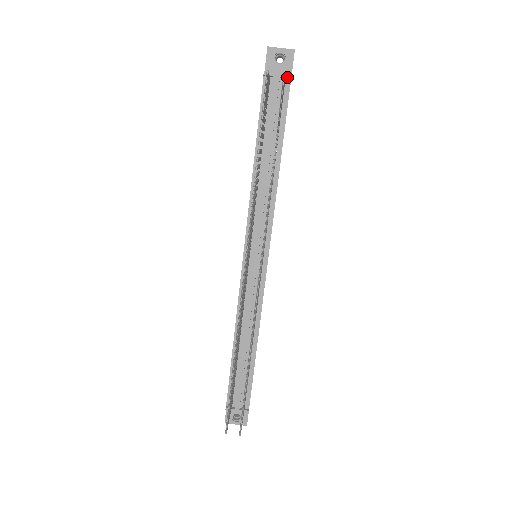
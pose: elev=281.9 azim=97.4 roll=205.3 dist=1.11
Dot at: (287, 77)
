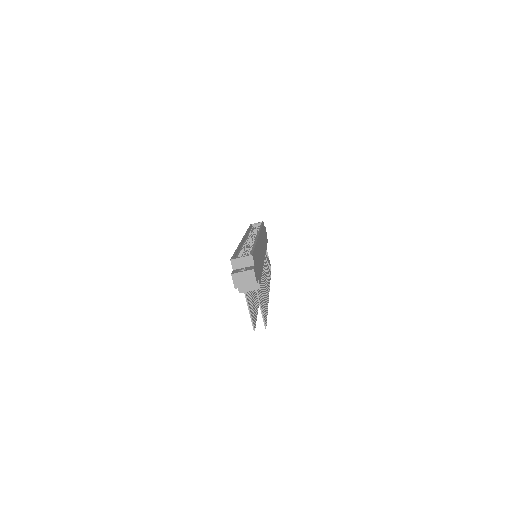
Dot at: (257, 289)
